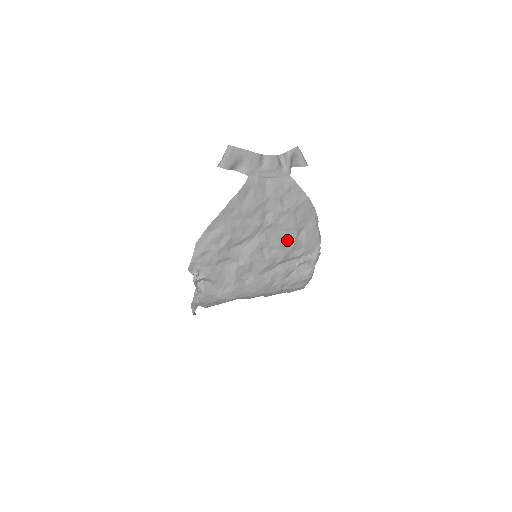
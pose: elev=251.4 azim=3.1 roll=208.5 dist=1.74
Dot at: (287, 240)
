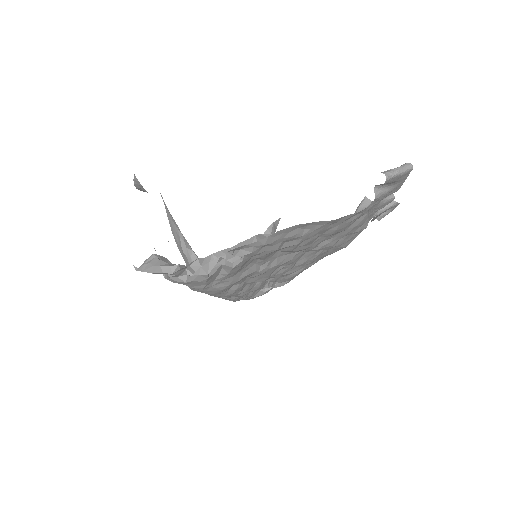
Dot at: (295, 267)
